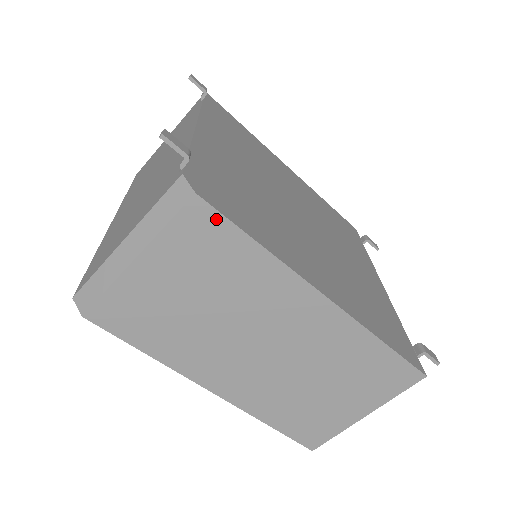
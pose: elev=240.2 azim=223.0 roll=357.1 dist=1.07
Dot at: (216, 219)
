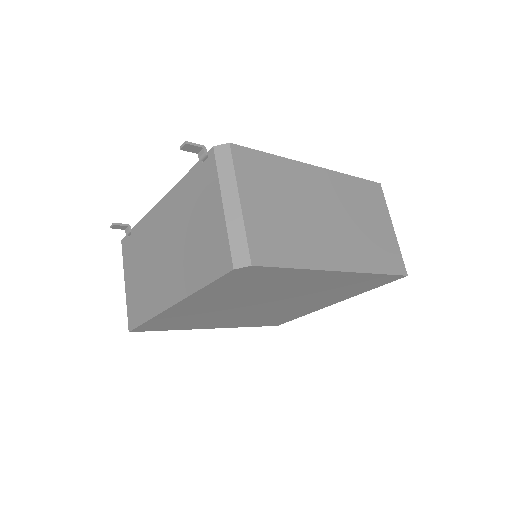
Dot at: (247, 152)
